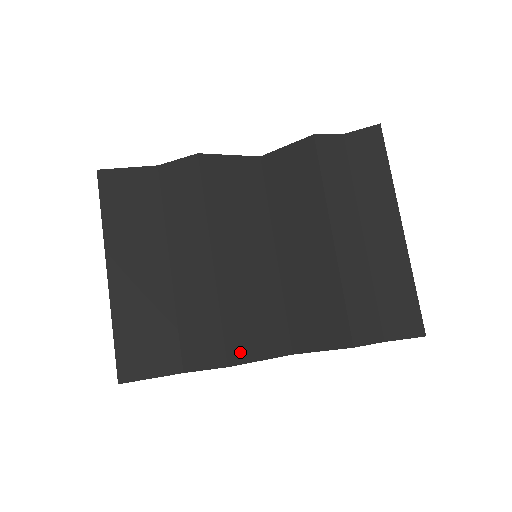
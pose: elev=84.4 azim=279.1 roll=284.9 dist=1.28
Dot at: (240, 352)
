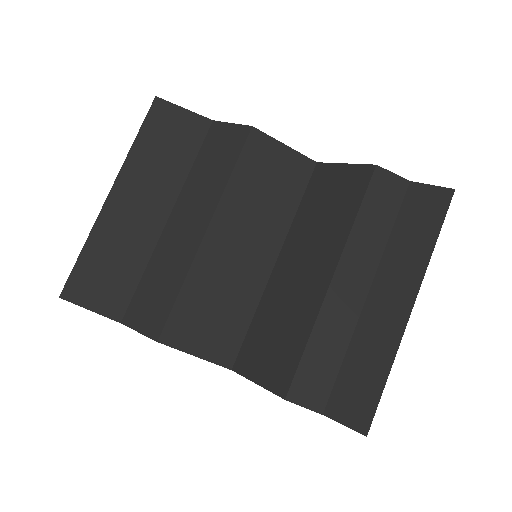
Dot at: (179, 335)
